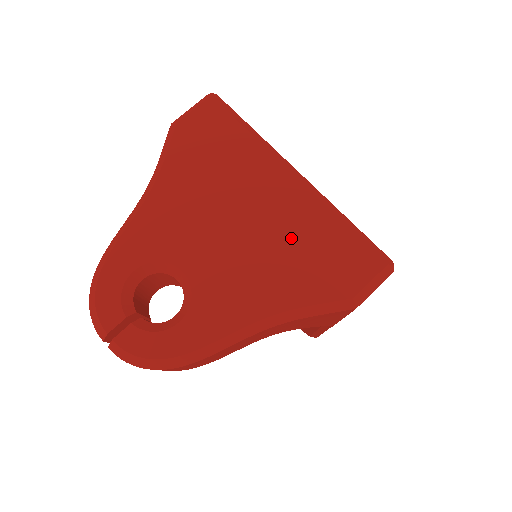
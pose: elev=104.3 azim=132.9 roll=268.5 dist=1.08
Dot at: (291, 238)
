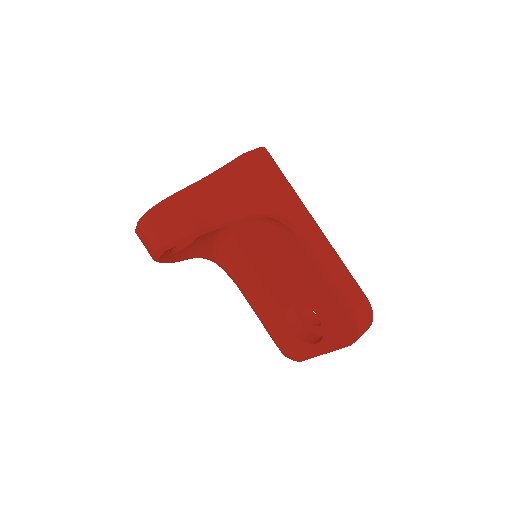
Dot at: occluded
